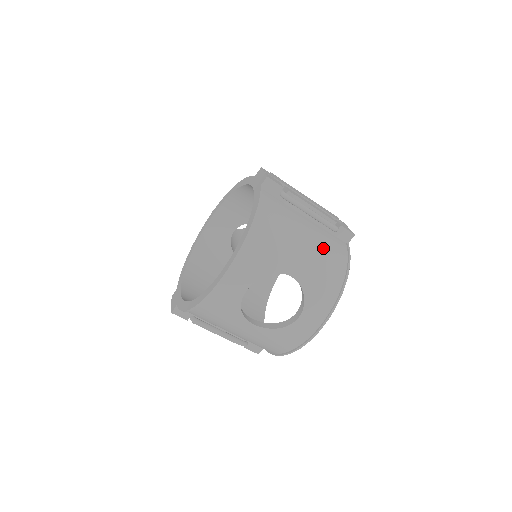
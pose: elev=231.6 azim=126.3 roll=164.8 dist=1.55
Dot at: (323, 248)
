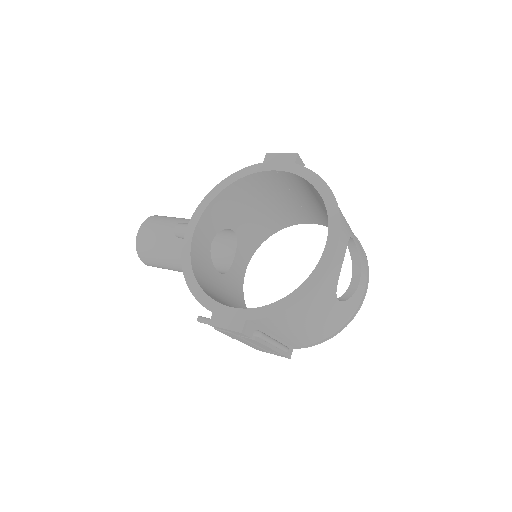
Dot at: occluded
